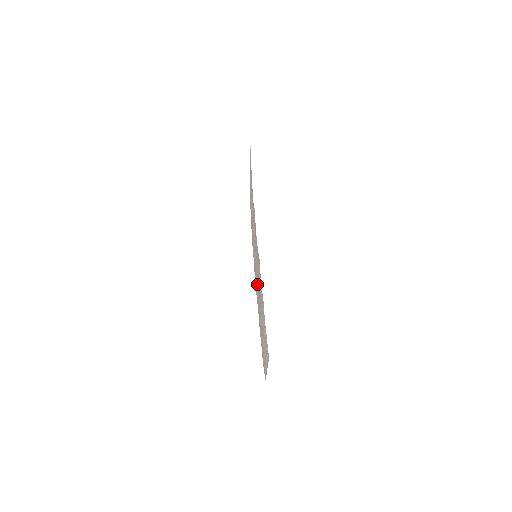
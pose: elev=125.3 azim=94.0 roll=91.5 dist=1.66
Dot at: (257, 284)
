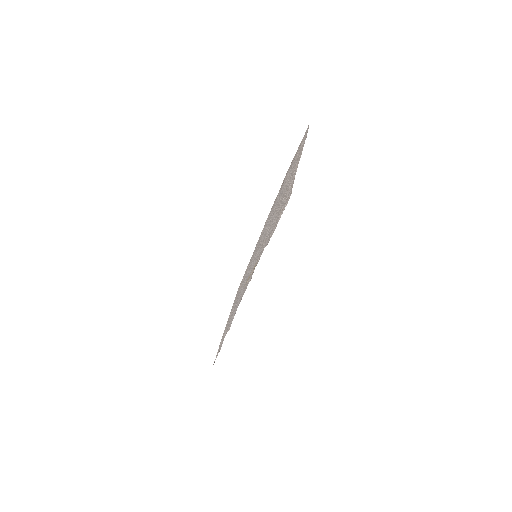
Dot at: (248, 271)
